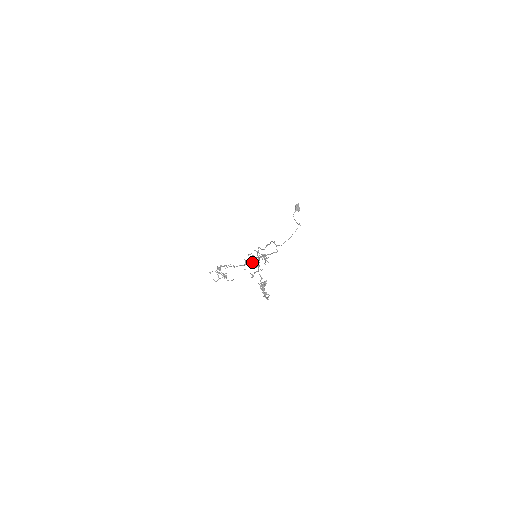
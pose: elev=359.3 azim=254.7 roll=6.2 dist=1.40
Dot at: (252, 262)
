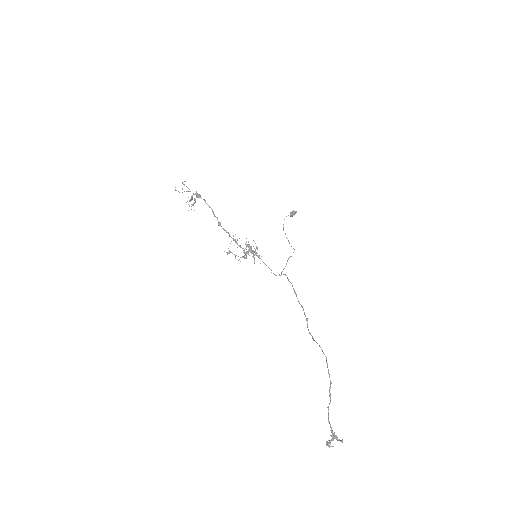
Dot at: (244, 249)
